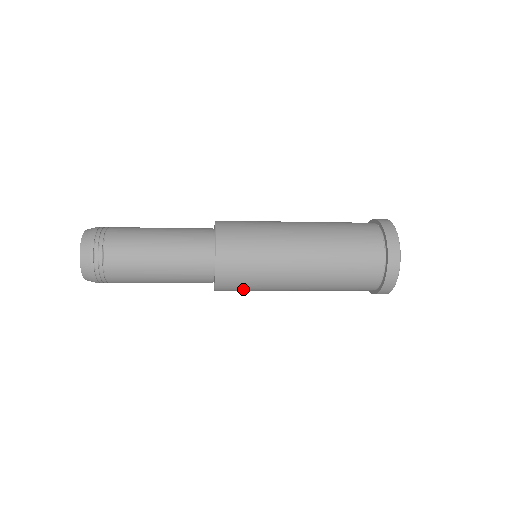
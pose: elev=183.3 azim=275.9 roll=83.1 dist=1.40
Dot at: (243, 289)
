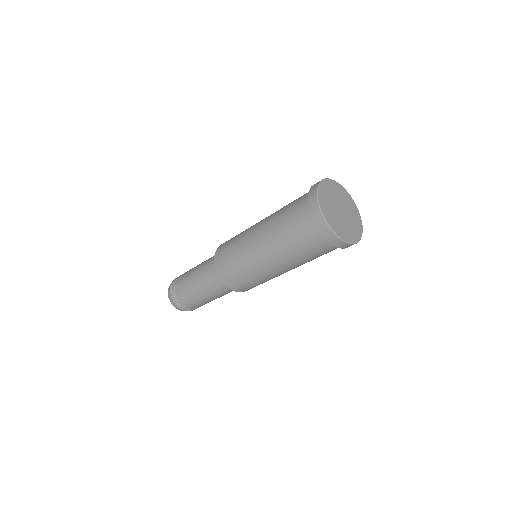
Dot at: (238, 277)
